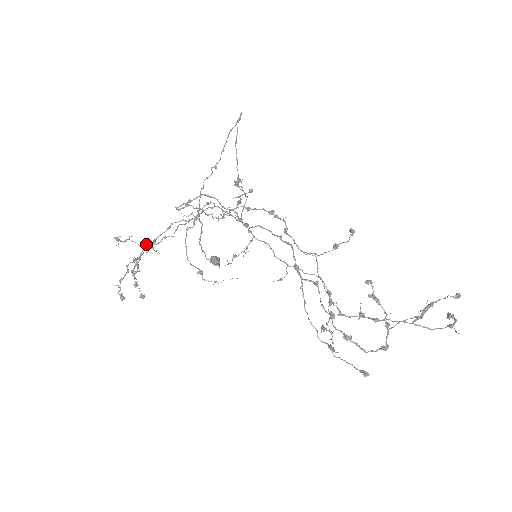
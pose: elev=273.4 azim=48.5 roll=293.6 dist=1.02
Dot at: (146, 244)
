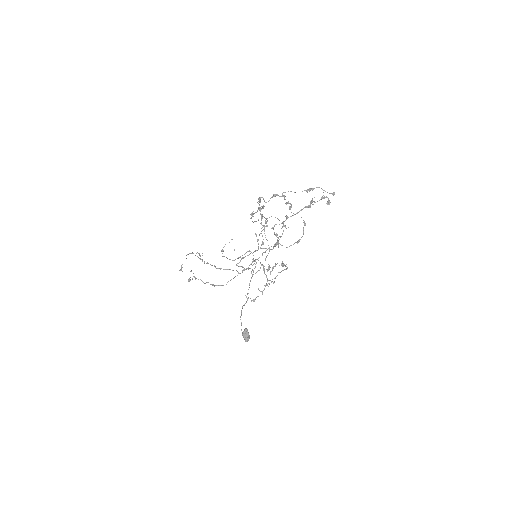
Dot at: (211, 265)
